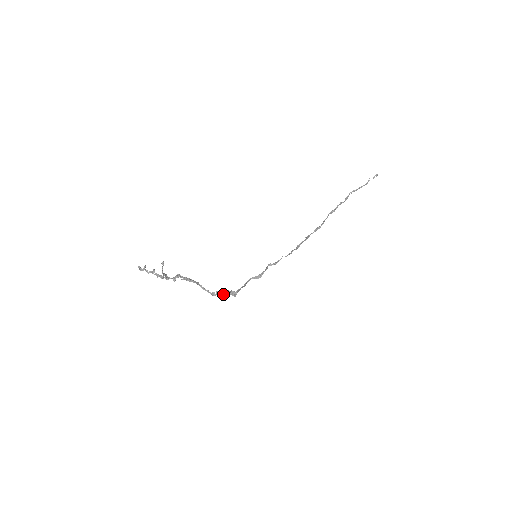
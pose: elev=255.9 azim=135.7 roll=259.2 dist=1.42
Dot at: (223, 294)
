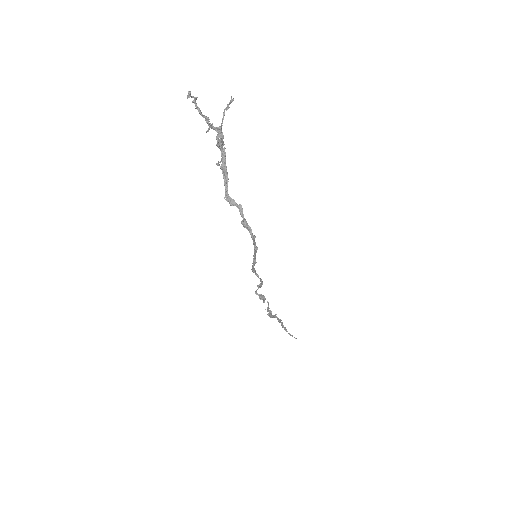
Dot at: (249, 230)
